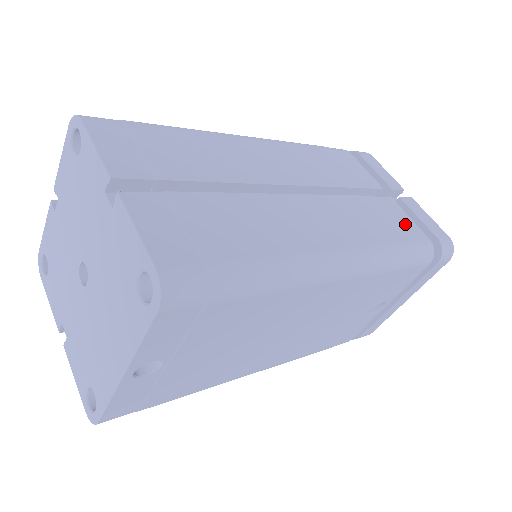
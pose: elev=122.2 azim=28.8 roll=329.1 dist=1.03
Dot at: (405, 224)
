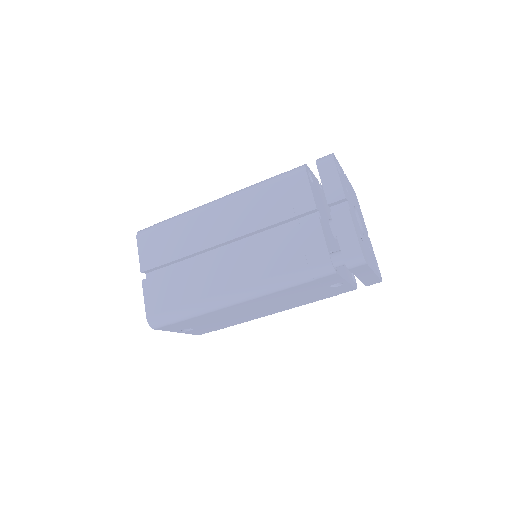
Dot at: (312, 248)
